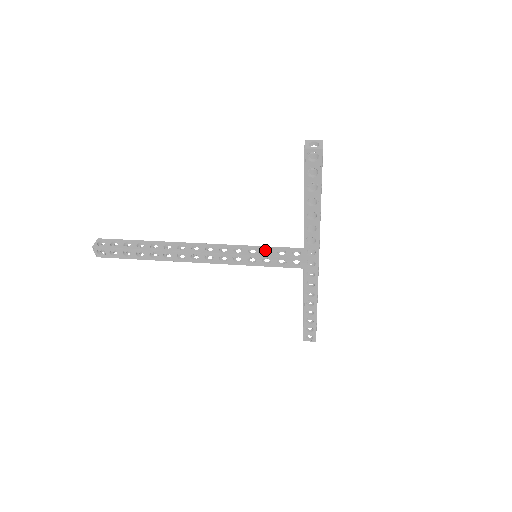
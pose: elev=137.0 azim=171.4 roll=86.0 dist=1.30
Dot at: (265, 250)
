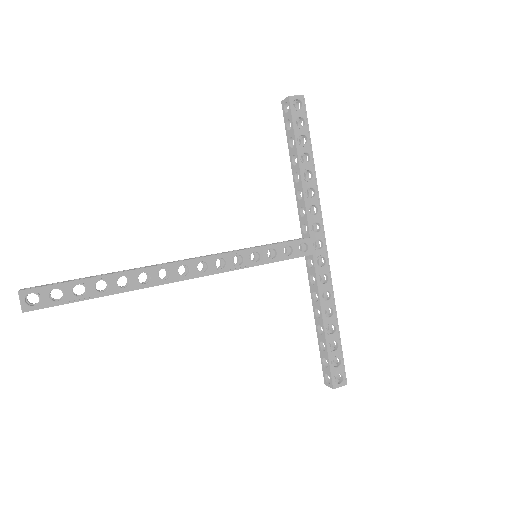
Dot at: occluded
